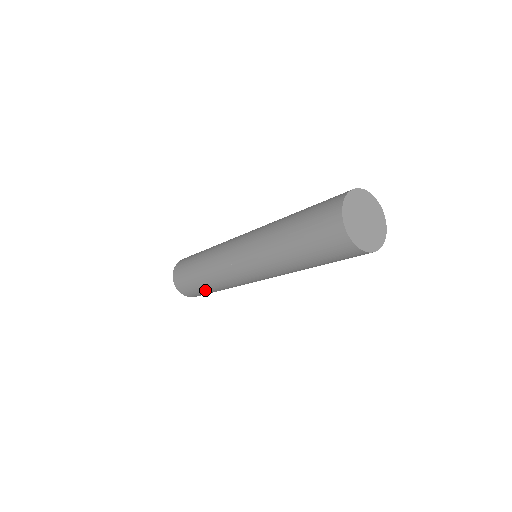
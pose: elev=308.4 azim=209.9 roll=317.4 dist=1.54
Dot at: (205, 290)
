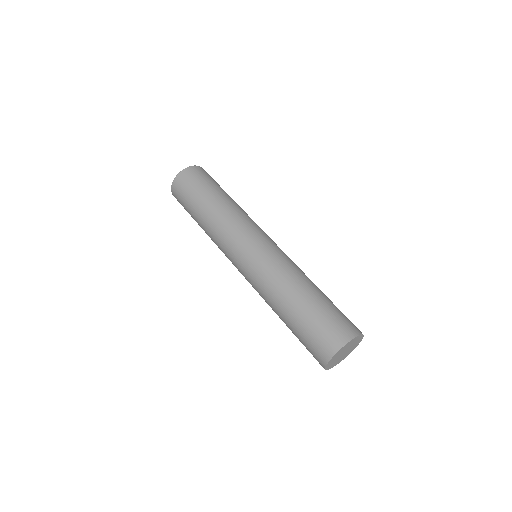
Dot at: occluded
